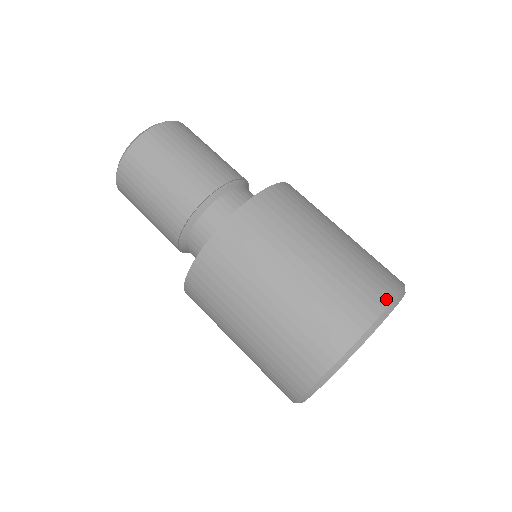
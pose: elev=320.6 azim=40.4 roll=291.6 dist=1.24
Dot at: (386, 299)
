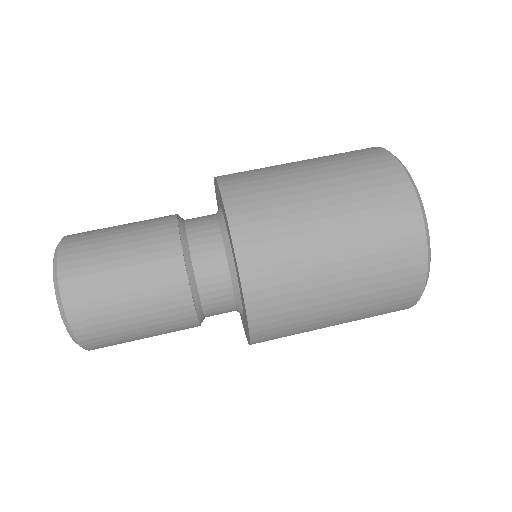
Dot at: occluded
